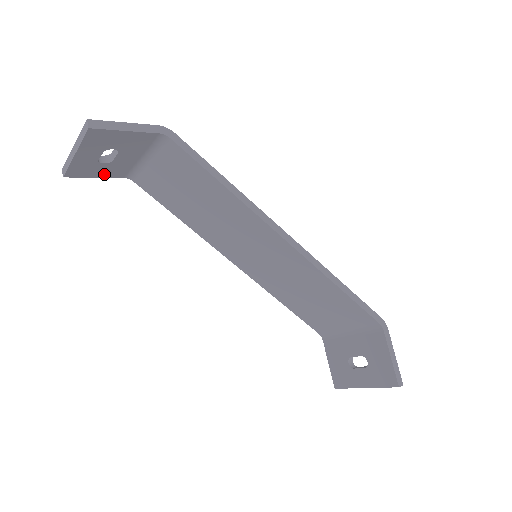
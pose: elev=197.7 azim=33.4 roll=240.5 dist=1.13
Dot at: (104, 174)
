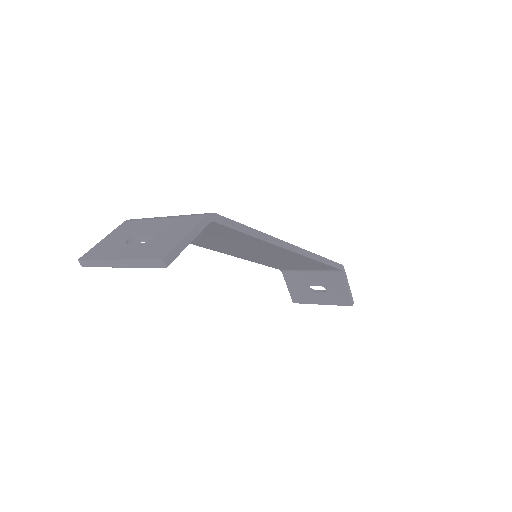
Dot at: occluded
